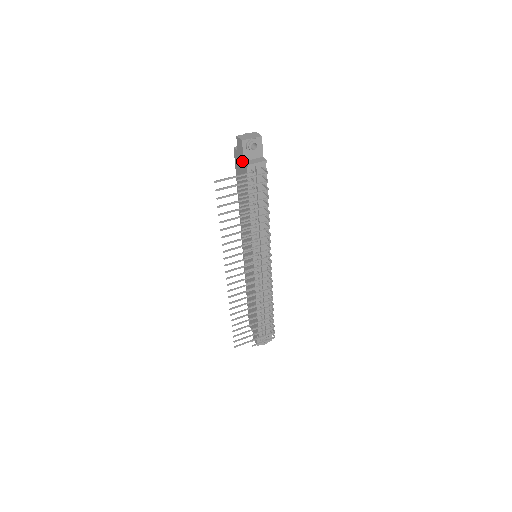
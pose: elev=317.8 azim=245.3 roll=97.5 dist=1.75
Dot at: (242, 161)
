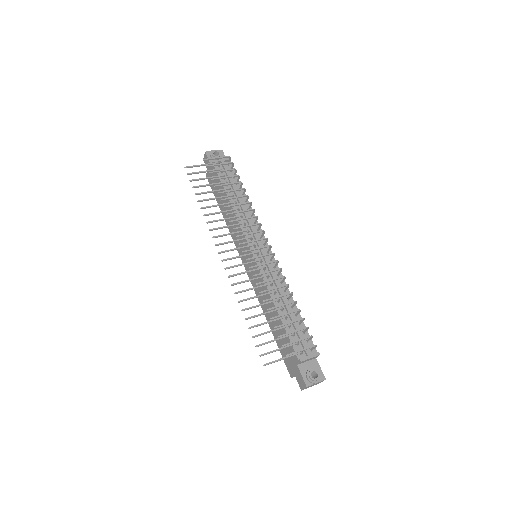
Dot at: (211, 168)
